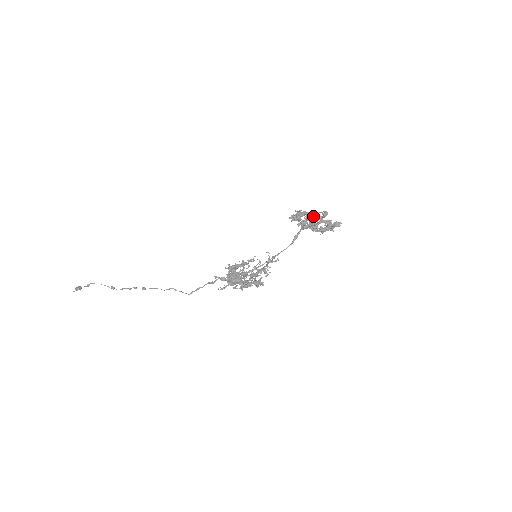
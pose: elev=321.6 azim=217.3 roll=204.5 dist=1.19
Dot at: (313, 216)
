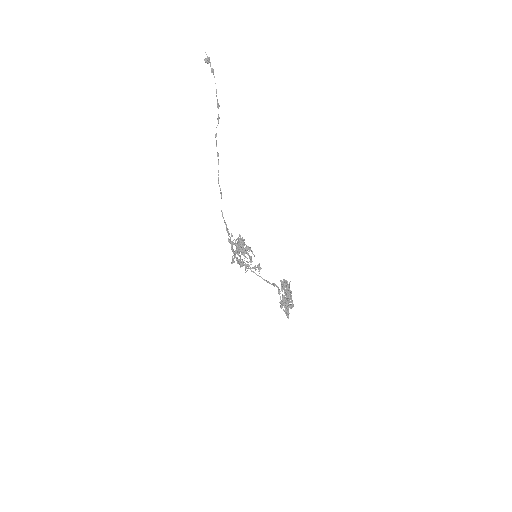
Dot at: (281, 303)
